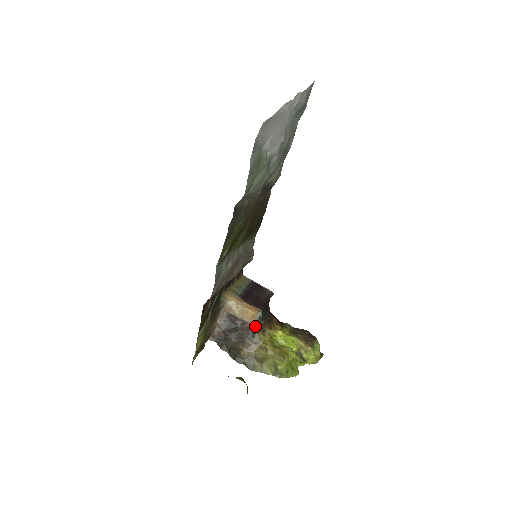
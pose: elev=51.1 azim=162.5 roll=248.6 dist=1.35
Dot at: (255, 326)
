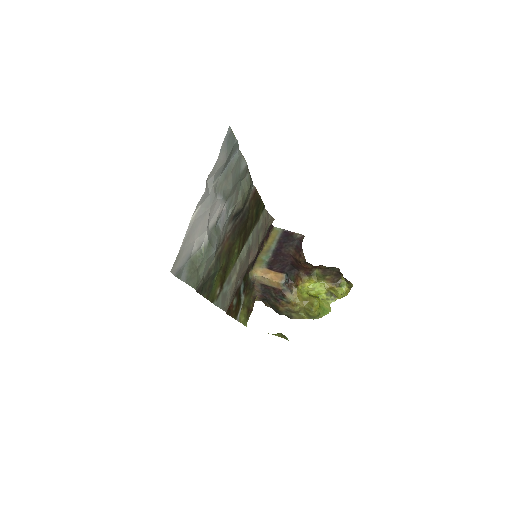
Dot at: (283, 289)
